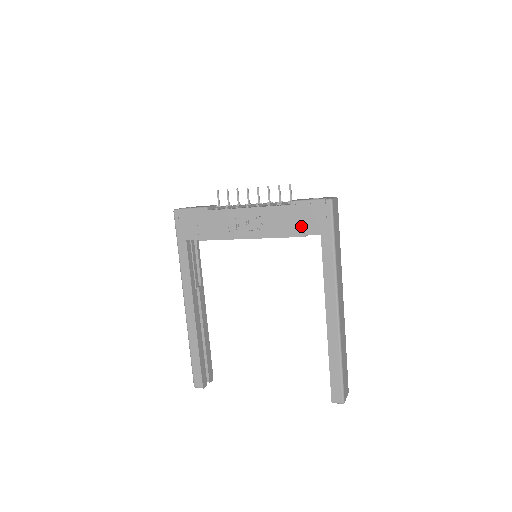
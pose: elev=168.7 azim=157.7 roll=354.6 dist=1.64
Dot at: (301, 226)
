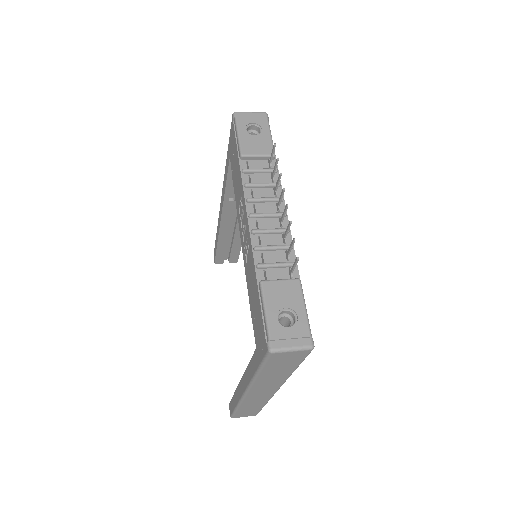
Dot at: (254, 313)
